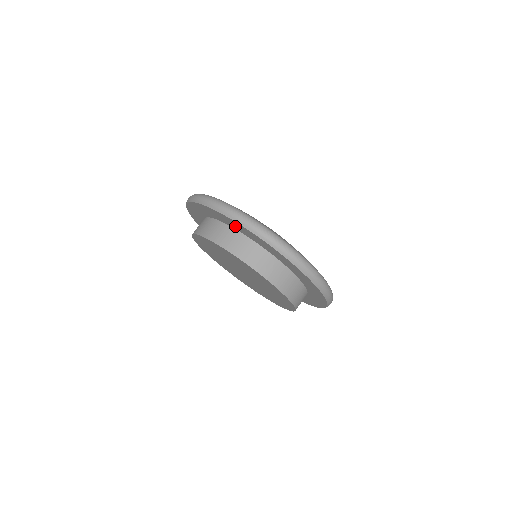
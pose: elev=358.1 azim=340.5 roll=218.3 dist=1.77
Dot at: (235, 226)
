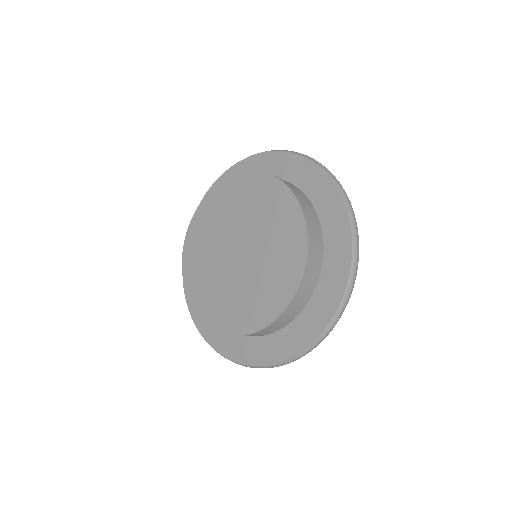
Dot at: (317, 191)
